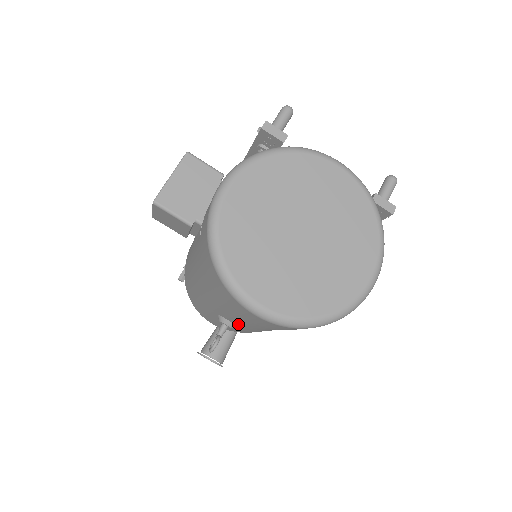
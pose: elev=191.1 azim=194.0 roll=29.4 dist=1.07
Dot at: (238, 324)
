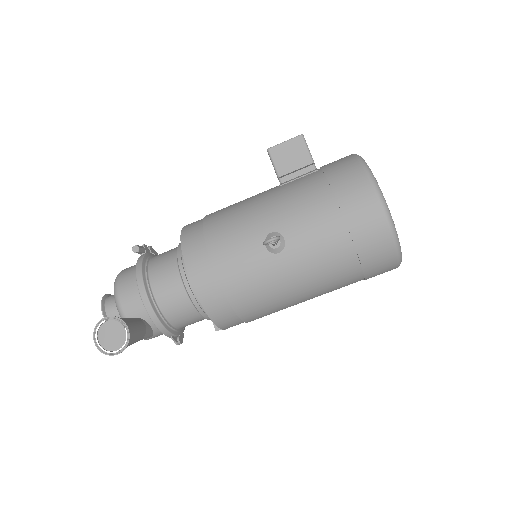
Dot at: (294, 243)
